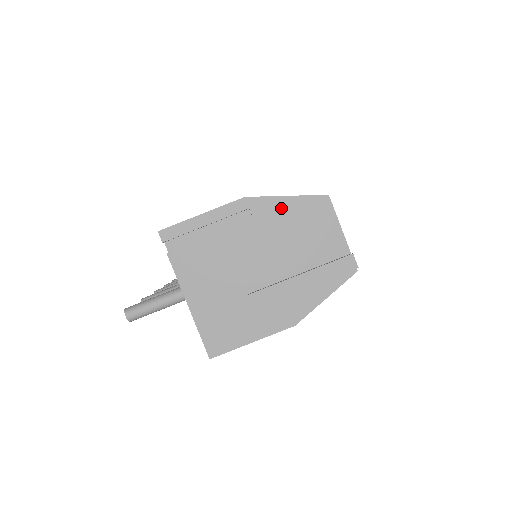
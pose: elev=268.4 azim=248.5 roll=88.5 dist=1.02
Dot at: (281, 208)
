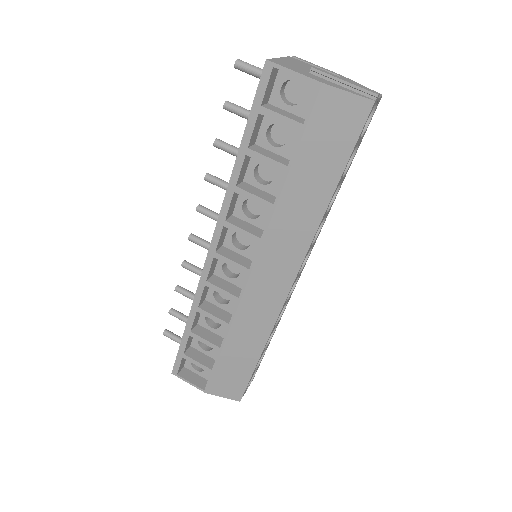
Dot at: (356, 83)
